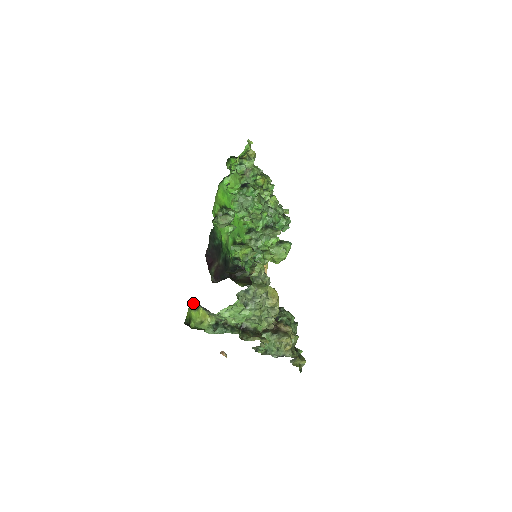
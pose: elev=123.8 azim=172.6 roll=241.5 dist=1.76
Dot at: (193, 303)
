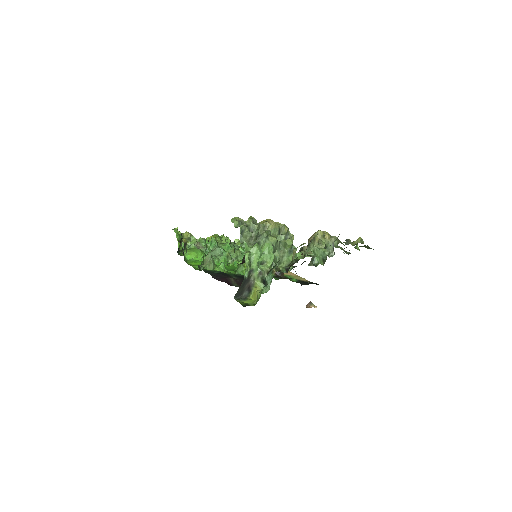
Dot at: (238, 299)
